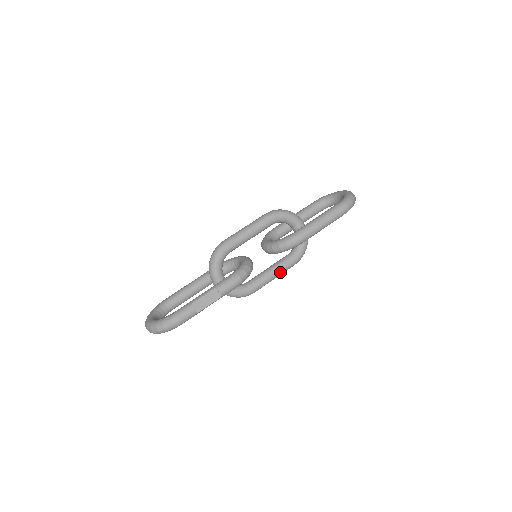
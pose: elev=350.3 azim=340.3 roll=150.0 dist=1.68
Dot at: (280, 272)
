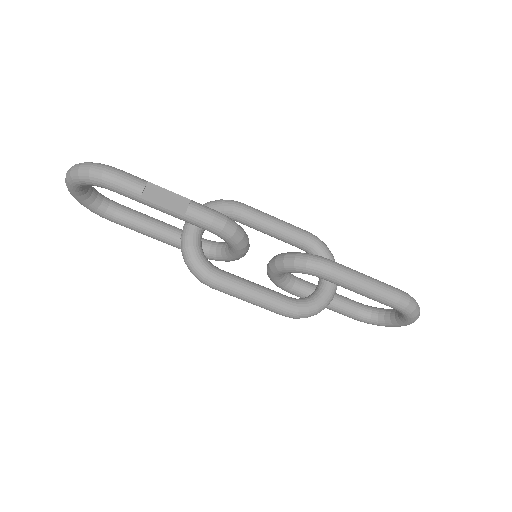
Dot at: (264, 298)
